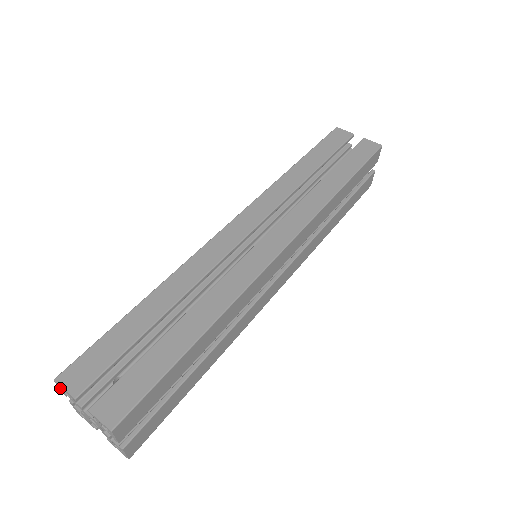
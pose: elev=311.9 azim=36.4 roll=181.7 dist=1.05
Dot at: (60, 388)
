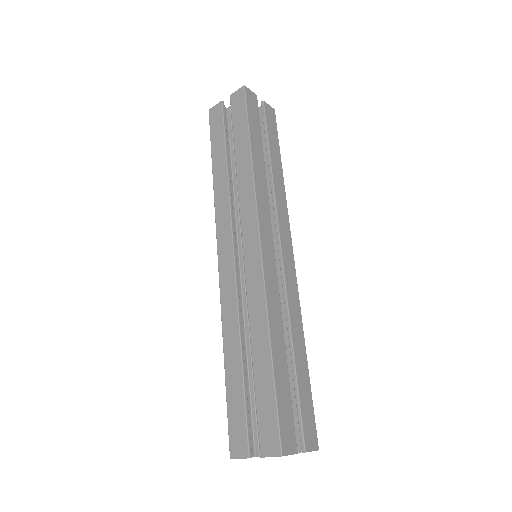
Dot at: occluded
